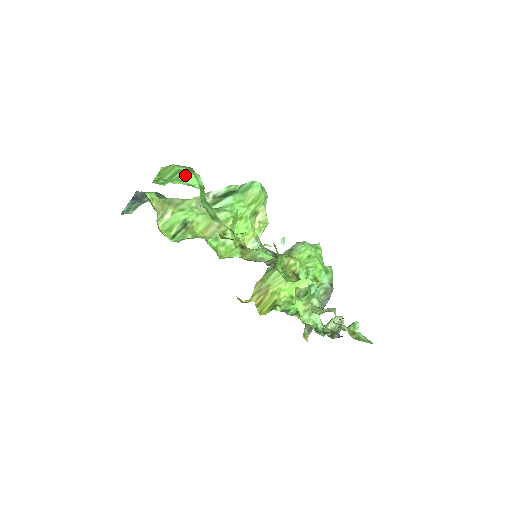
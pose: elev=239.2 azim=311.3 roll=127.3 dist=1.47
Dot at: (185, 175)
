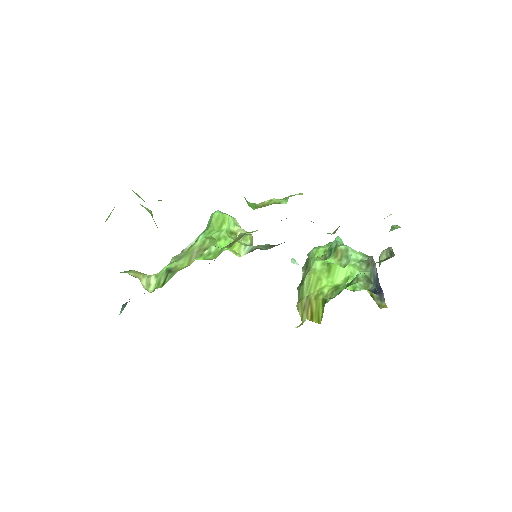
Dot at: occluded
